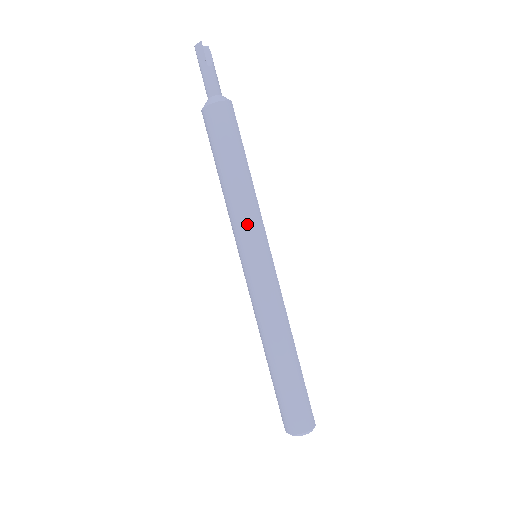
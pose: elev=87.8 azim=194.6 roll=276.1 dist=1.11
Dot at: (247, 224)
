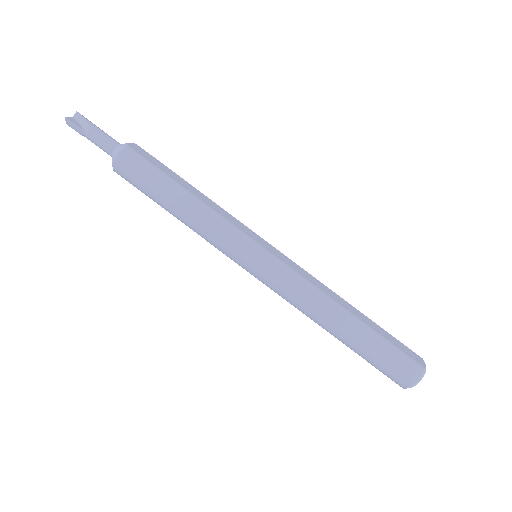
Dot at: (221, 241)
